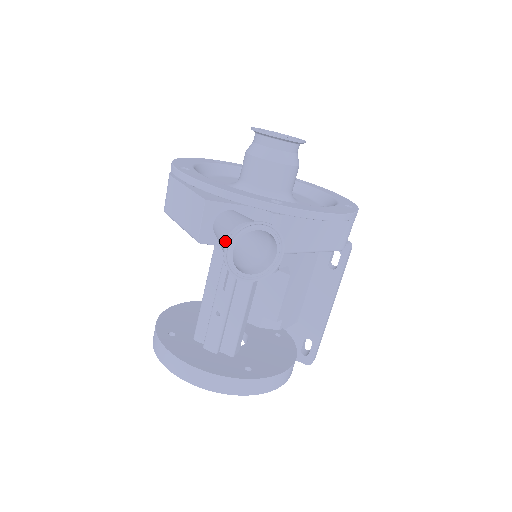
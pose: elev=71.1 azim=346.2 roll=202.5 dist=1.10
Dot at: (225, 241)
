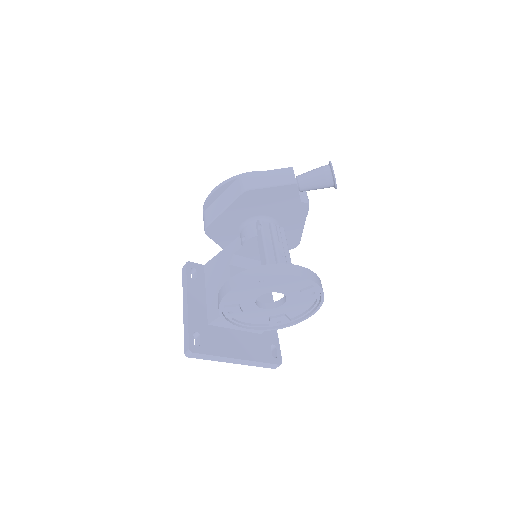
Dot at: (323, 168)
